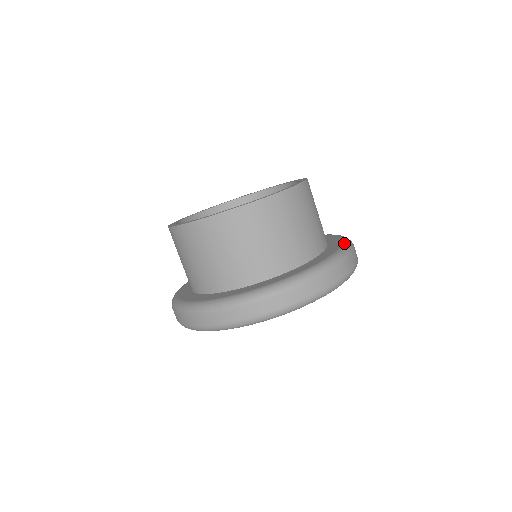
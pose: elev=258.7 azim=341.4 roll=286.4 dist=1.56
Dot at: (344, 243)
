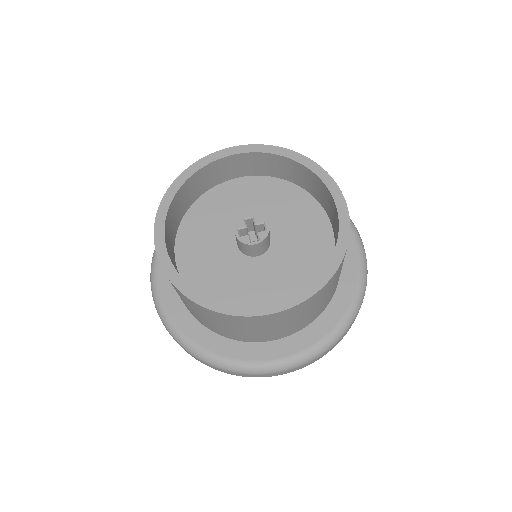
Dot at: (357, 292)
